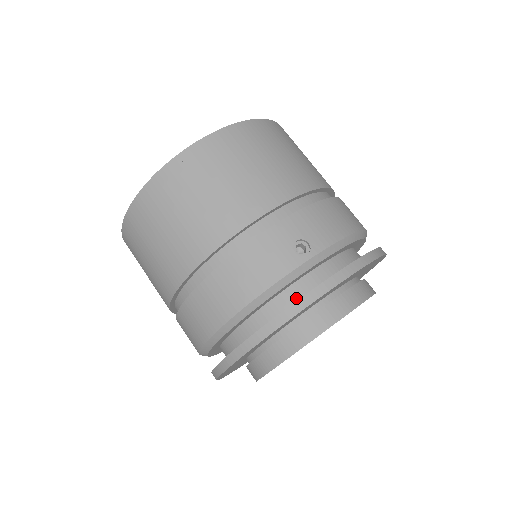
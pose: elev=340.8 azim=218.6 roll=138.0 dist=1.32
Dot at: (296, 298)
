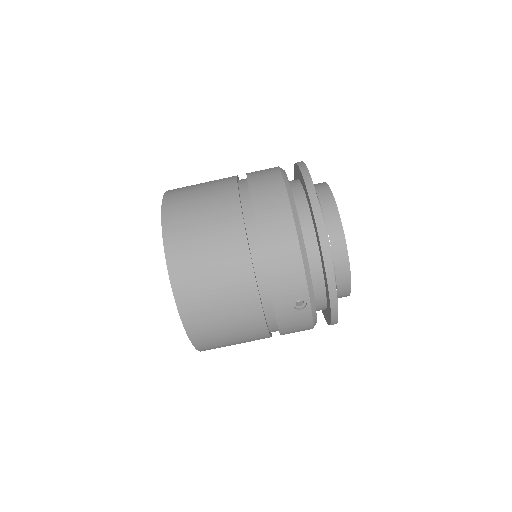
Dot at: (297, 181)
